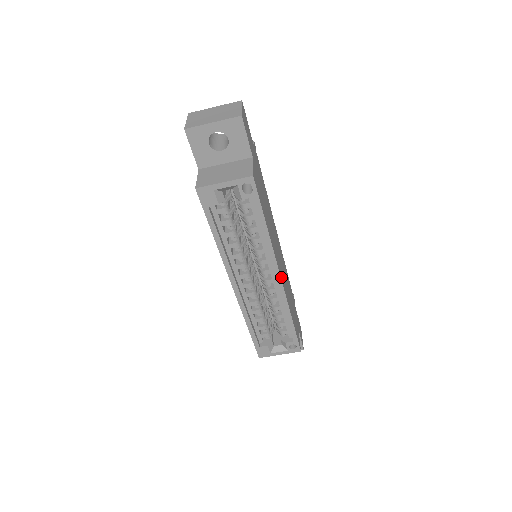
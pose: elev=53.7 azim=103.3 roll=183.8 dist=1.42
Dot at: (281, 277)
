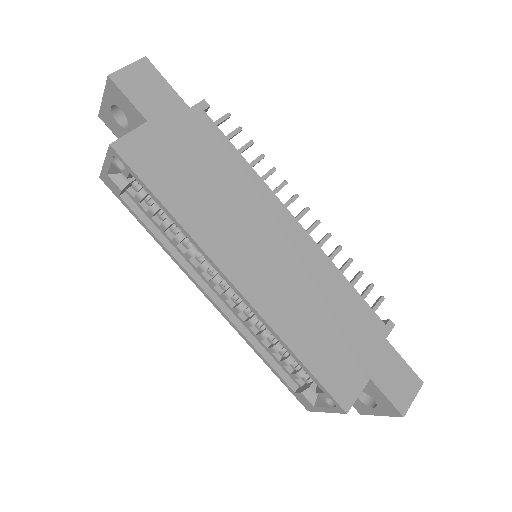
Dot at: (240, 283)
